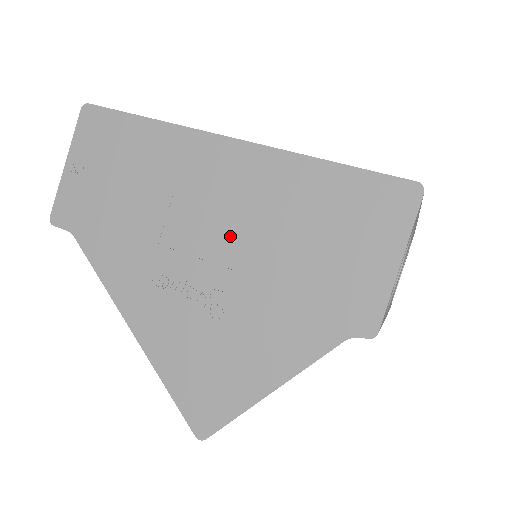
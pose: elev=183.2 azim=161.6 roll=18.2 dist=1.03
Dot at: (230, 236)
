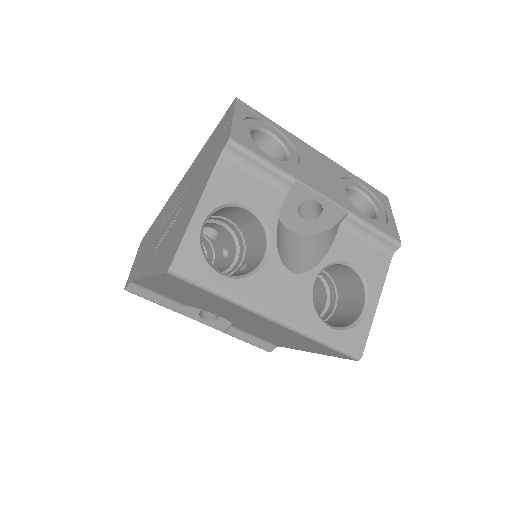
Dot at: (181, 197)
